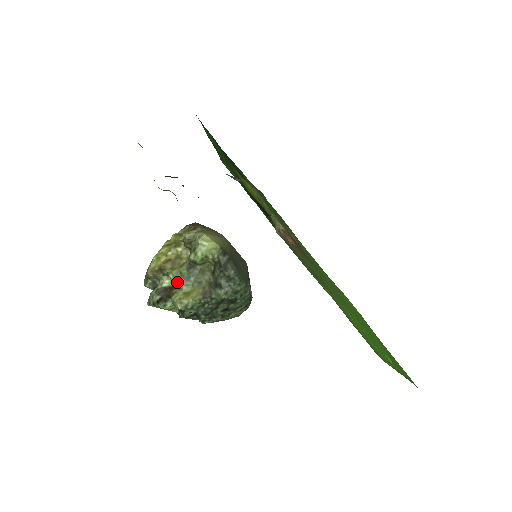
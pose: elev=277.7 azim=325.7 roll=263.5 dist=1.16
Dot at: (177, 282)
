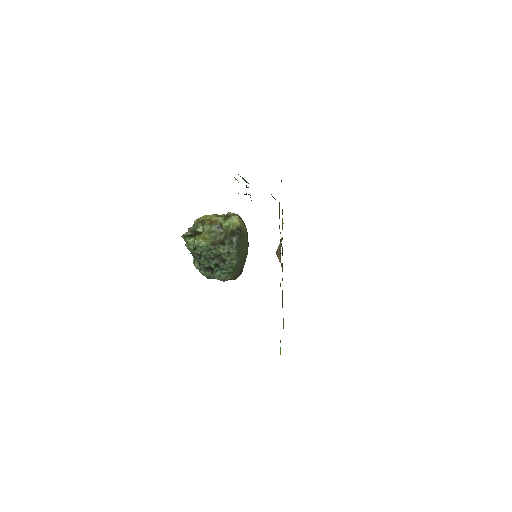
Dot at: (205, 231)
